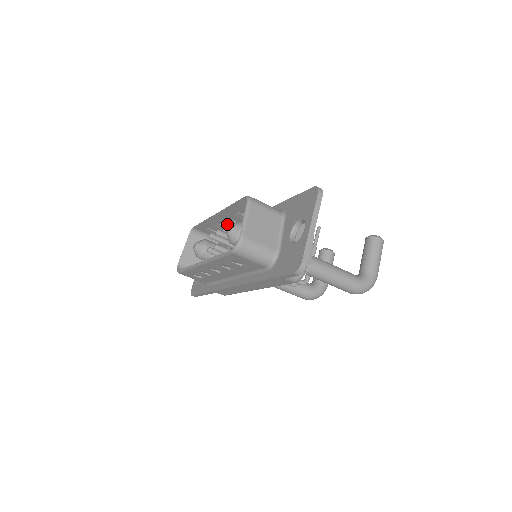
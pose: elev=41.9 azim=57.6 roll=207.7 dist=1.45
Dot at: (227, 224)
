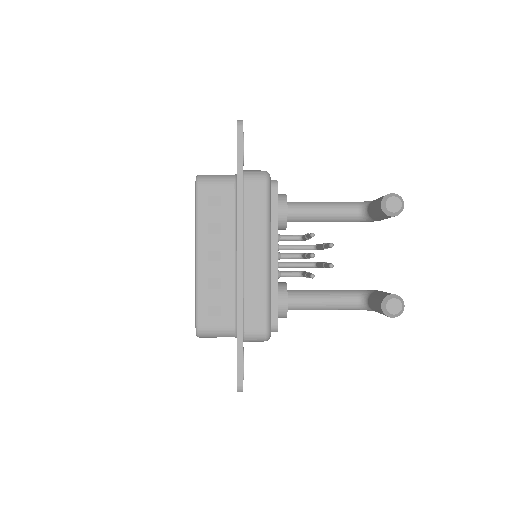
Dot at: (217, 242)
